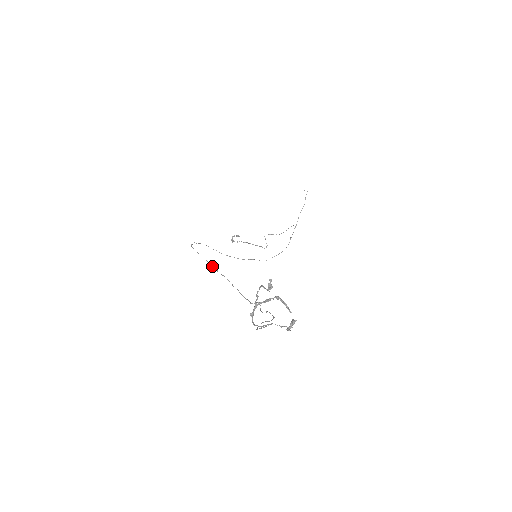
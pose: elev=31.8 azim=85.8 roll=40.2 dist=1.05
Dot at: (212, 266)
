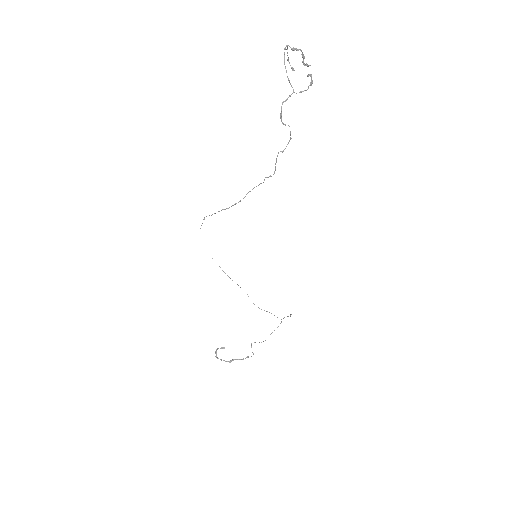
Dot at: (224, 209)
